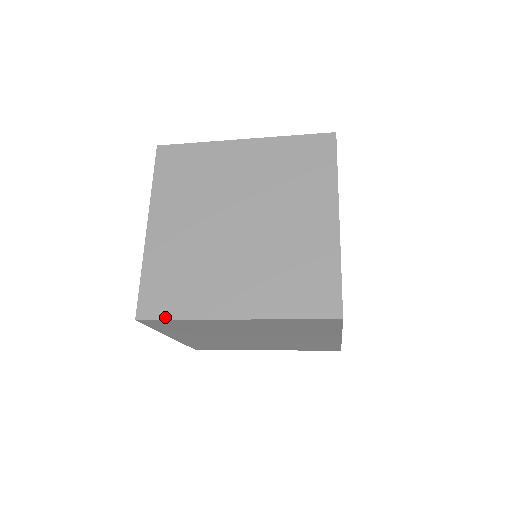
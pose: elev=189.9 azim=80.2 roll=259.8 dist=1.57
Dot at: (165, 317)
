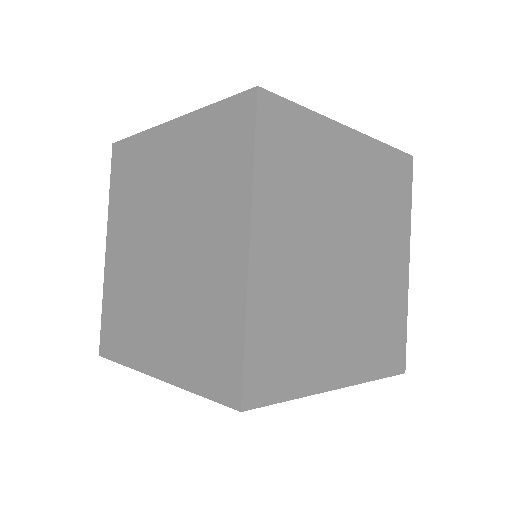
Dot at: (114, 358)
